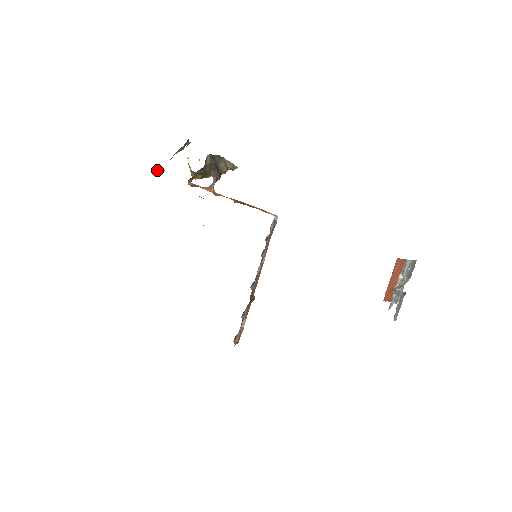
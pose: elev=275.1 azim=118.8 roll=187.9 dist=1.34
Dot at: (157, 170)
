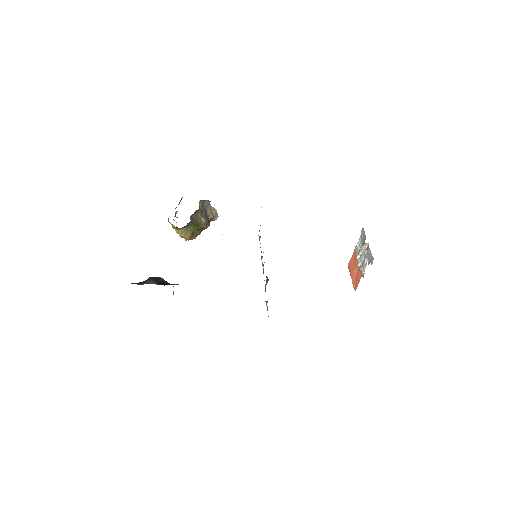
Dot at: occluded
